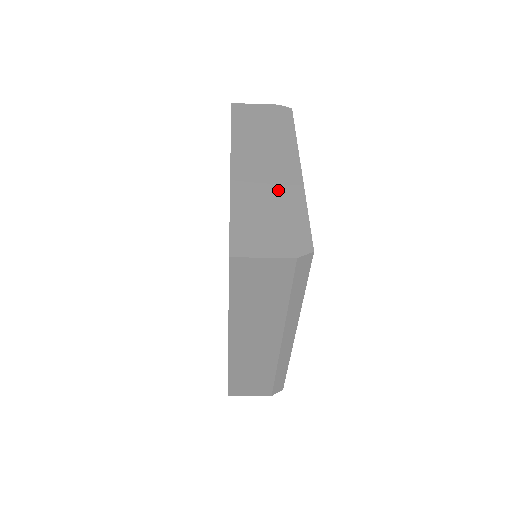
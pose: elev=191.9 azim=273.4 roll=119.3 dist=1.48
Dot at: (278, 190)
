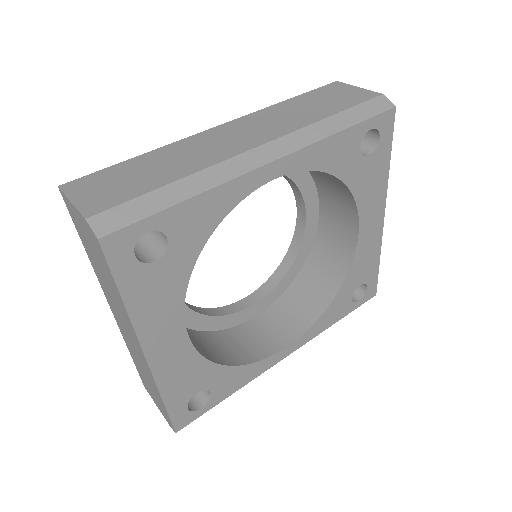
Dot at: (142, 364)
